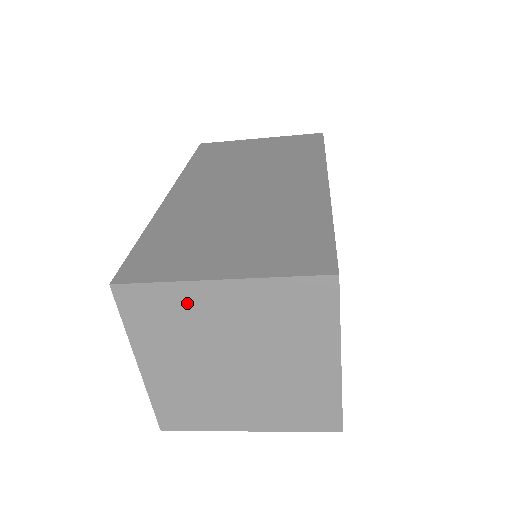
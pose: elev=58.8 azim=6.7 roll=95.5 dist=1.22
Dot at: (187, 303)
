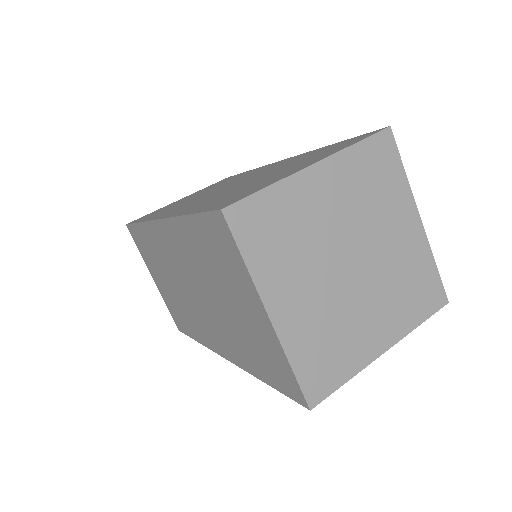
Dot at: (295, 203)
